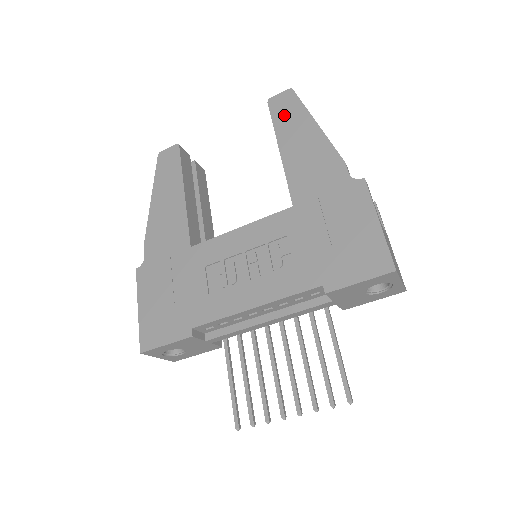
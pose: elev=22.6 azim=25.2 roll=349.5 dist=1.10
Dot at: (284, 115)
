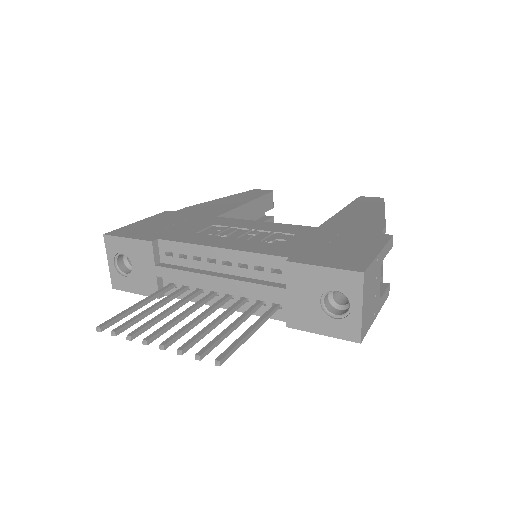
Dot at: (364, 202)
